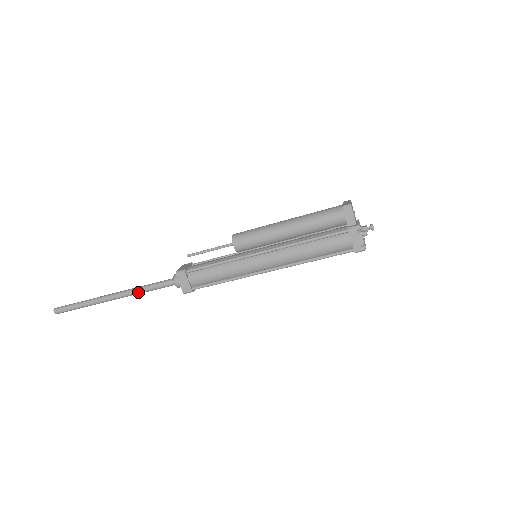
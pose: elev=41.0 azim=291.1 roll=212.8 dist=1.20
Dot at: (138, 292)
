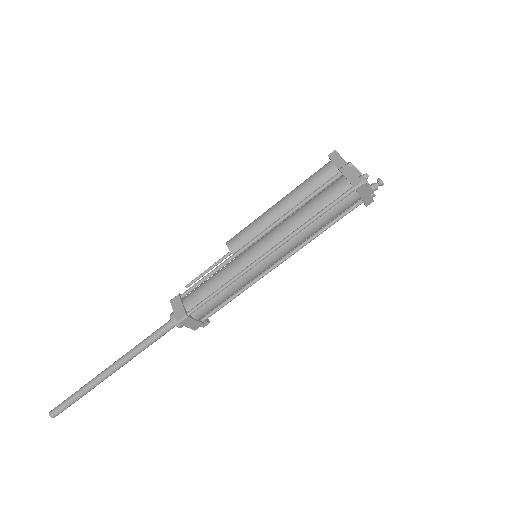
Dot at: (135, 350)
